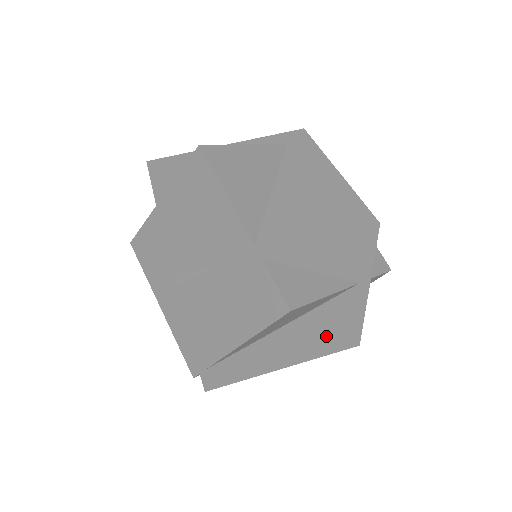
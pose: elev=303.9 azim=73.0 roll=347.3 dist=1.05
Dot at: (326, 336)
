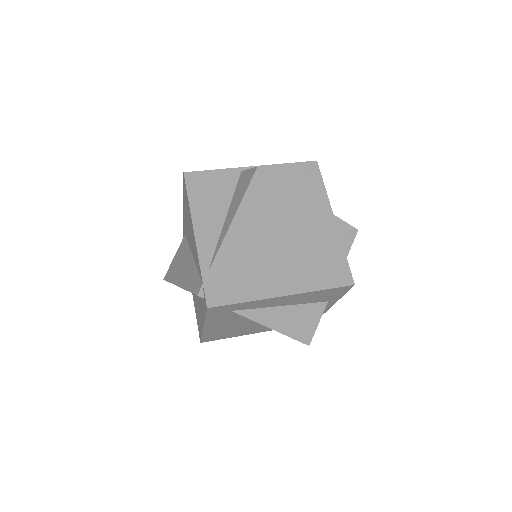
Dot at: (314, 262)
